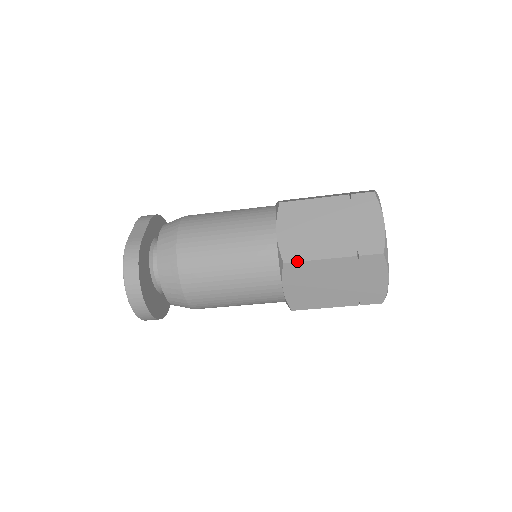
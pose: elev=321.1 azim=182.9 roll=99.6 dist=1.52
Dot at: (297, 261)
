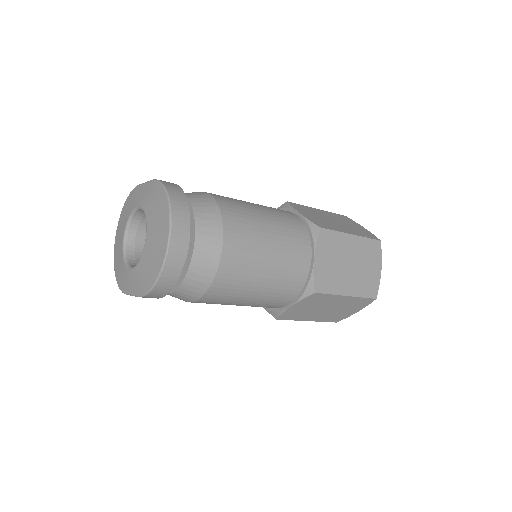
Dot at: (329, 229)
